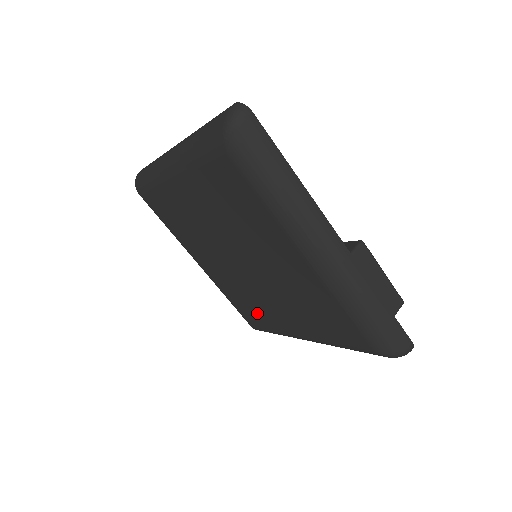
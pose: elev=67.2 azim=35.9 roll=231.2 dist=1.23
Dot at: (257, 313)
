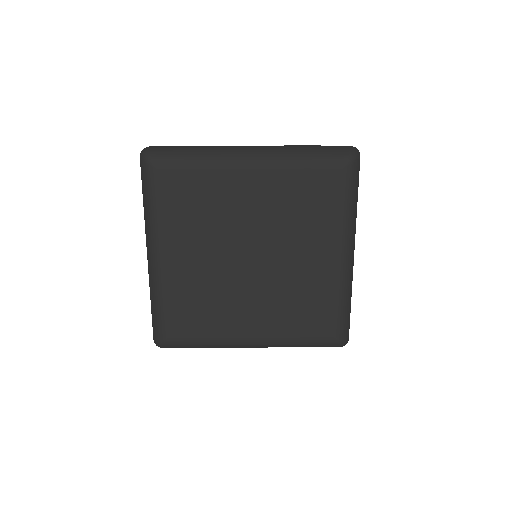
Dot at: (313, 303)
